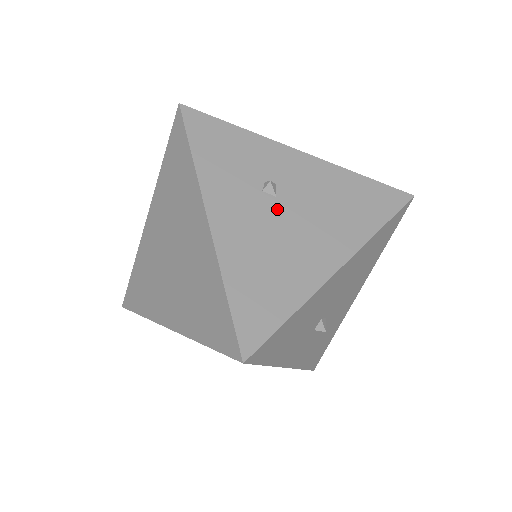
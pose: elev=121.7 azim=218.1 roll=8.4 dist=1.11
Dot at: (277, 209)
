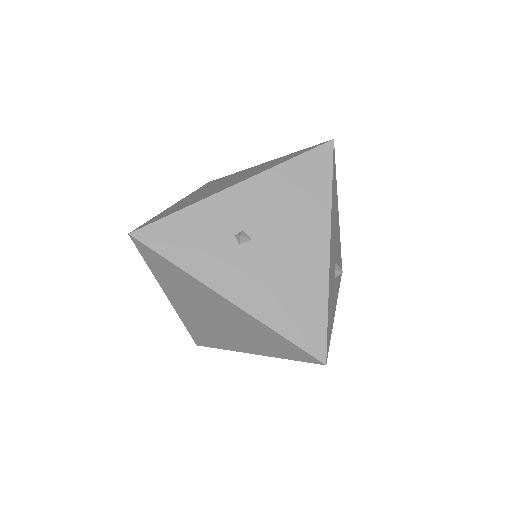
Dot at: (259, 248)
